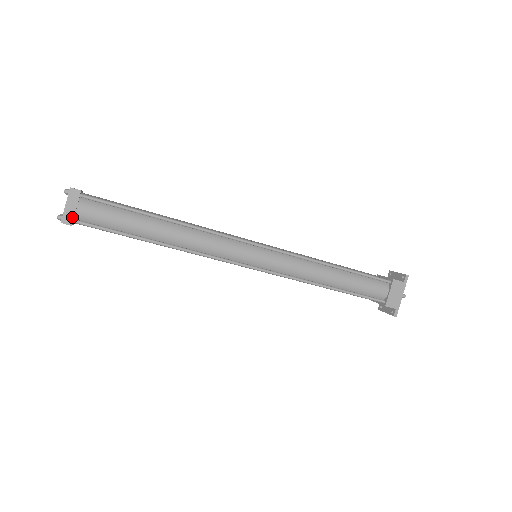
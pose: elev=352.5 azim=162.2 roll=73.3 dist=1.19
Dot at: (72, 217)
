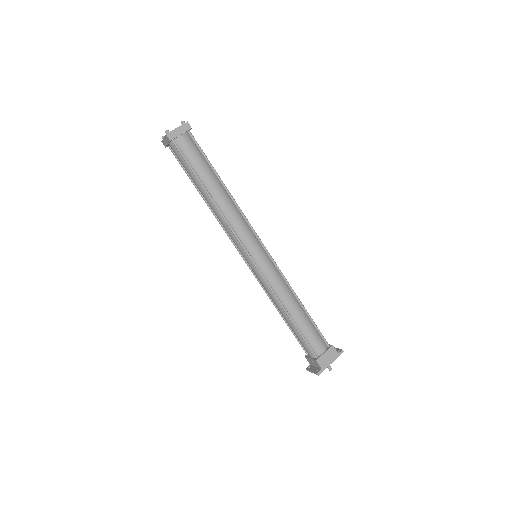
Dot at: (175, 137)
